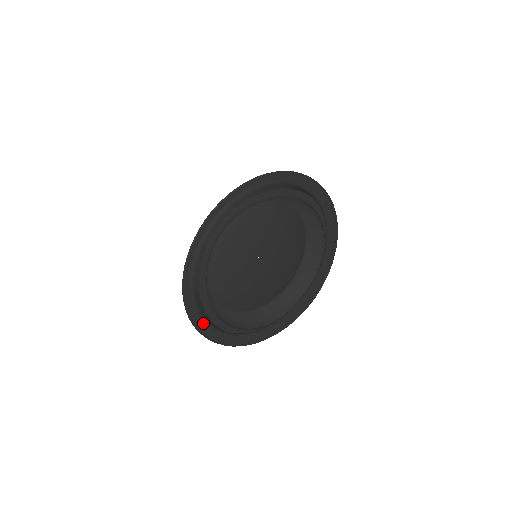
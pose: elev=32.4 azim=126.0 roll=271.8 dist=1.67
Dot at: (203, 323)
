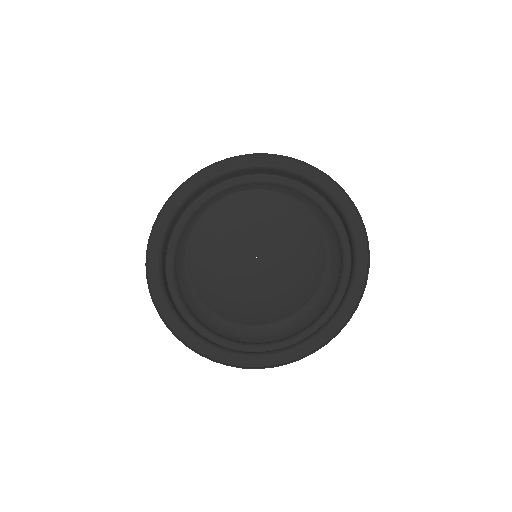
Dot at: (181, 326)
